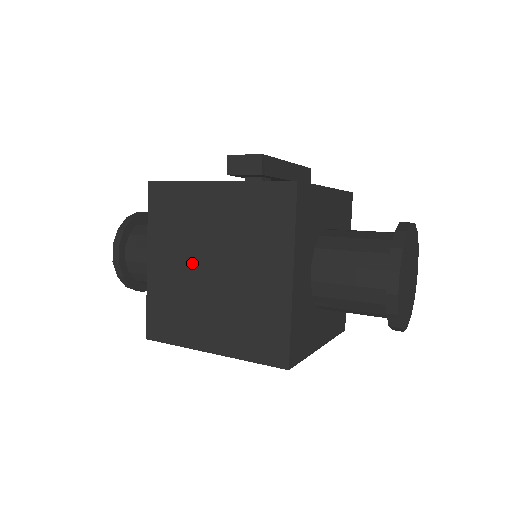
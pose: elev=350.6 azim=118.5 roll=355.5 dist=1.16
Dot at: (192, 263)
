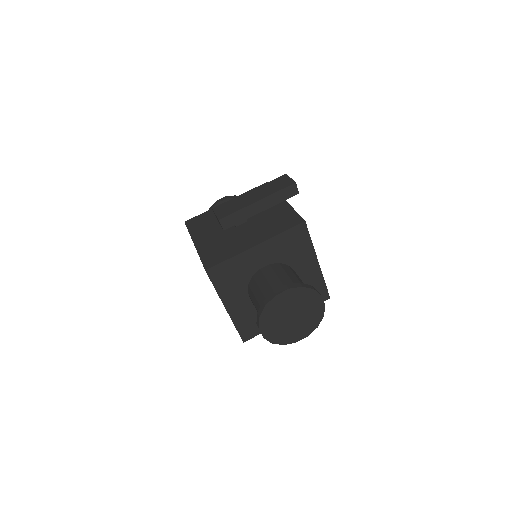
Dot at: occluded
